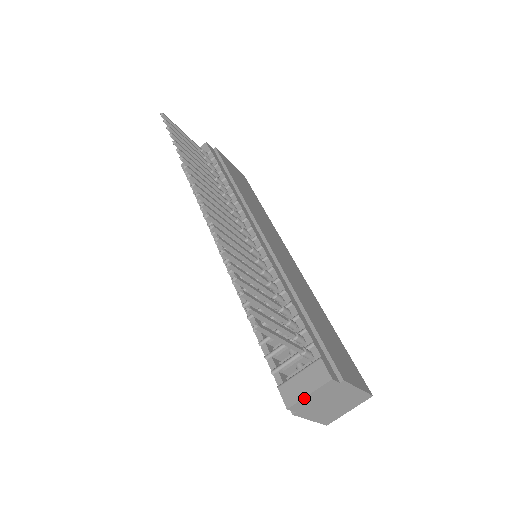
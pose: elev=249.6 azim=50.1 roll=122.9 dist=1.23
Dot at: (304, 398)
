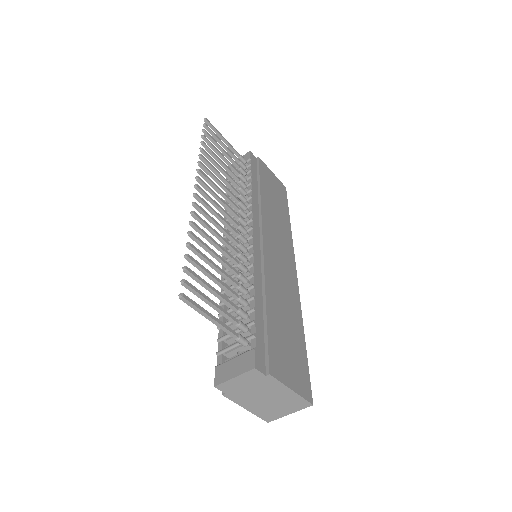
Dot at: (230, 380)
